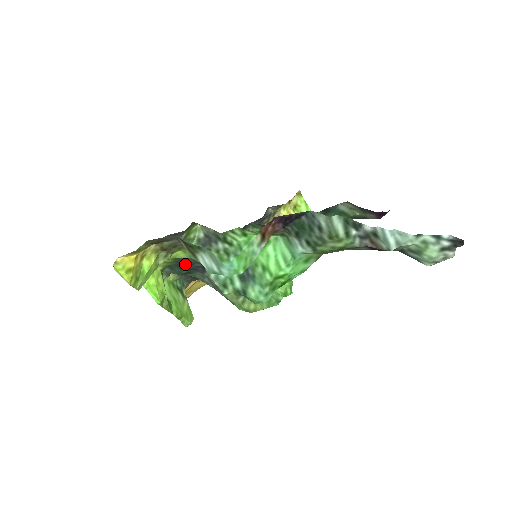
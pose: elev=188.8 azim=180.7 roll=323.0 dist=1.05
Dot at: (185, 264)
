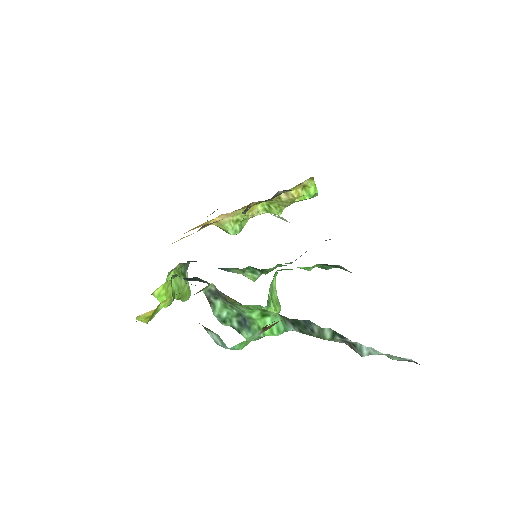
Dot at: (193, 279)
